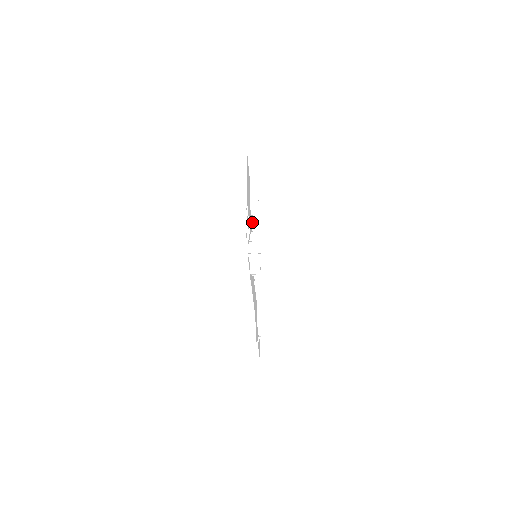
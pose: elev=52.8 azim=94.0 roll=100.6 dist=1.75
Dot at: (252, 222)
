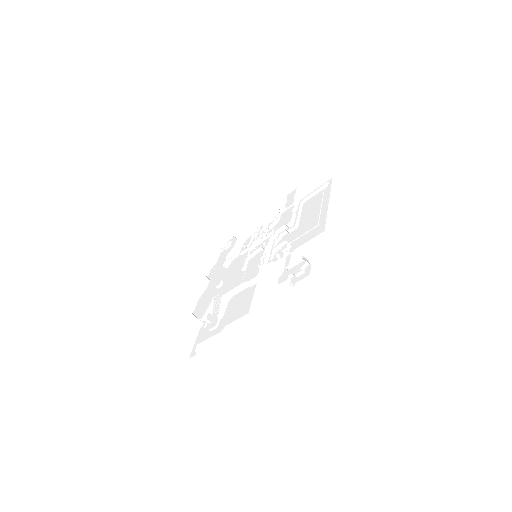
Dot at: (279, 229)
